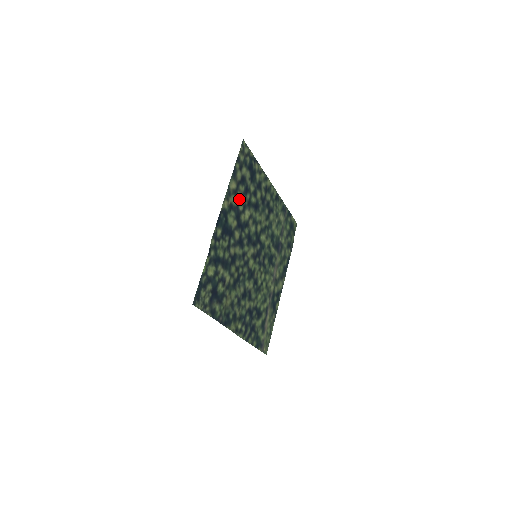
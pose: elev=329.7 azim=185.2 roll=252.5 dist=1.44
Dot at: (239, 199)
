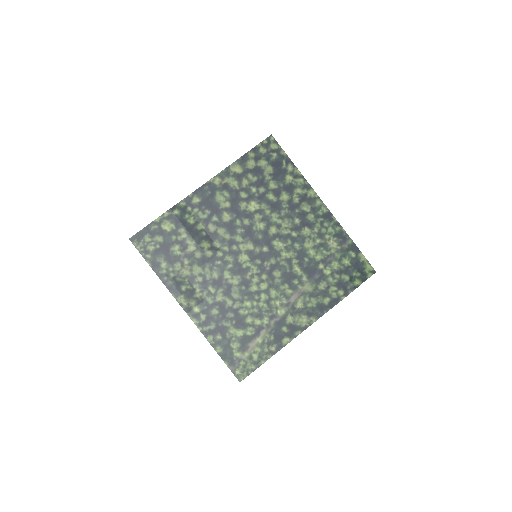
Dot at: (244, 186)
